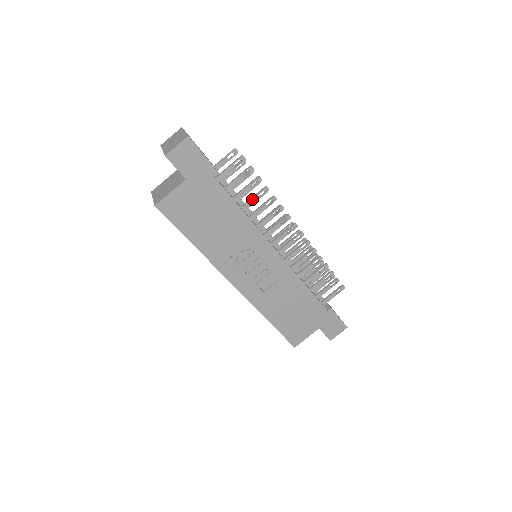
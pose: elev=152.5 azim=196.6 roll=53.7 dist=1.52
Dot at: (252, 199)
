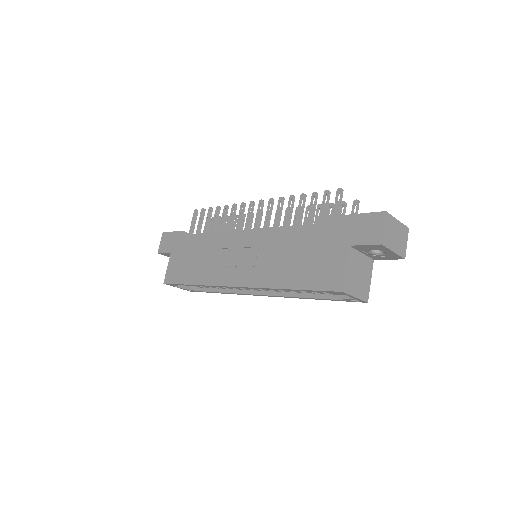
Dot at: (213, 223)
